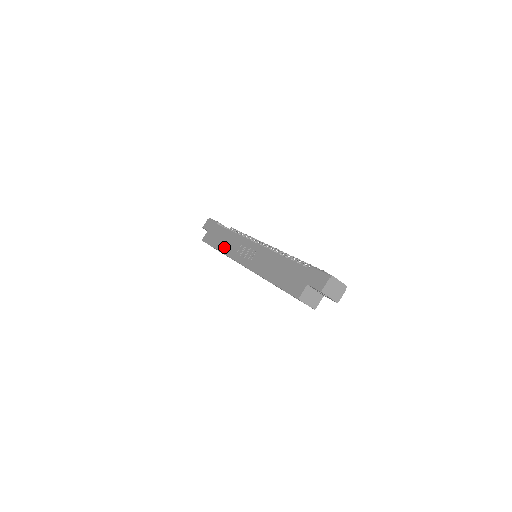
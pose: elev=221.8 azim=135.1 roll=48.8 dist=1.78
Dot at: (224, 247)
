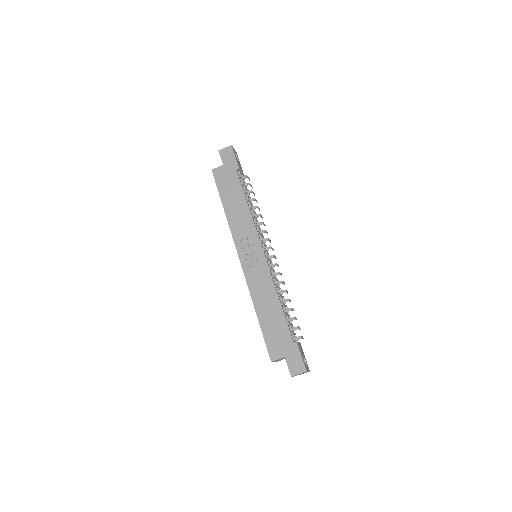
Dot at: (232, 215)
